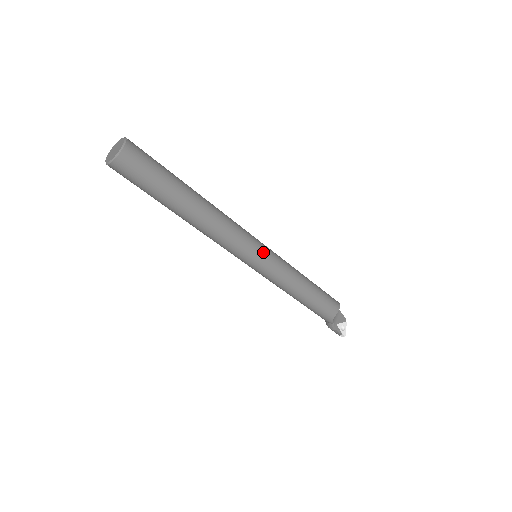
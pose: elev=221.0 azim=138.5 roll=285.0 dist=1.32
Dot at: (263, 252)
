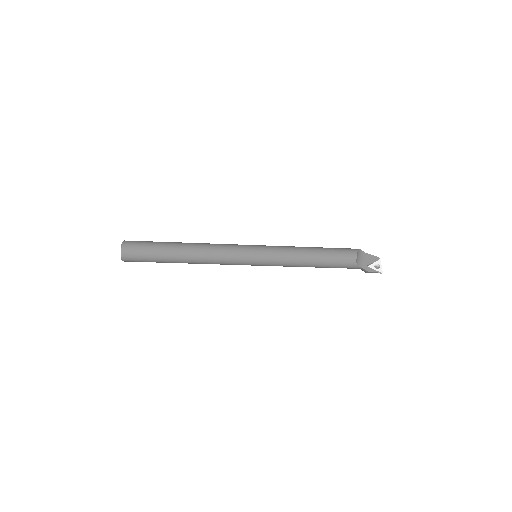
Dot at: (254, 252)
